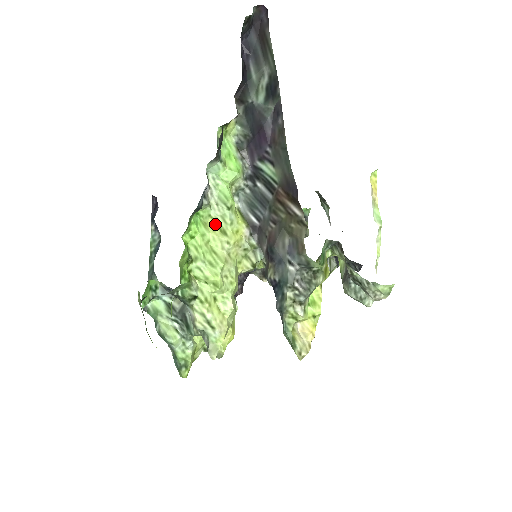
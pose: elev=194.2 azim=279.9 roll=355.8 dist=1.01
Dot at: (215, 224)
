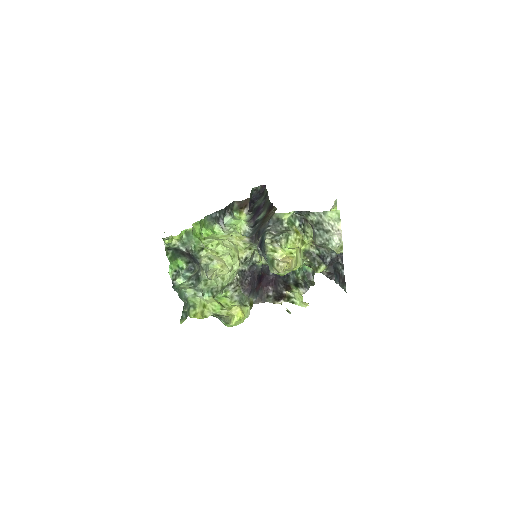
Dot at: occluded
